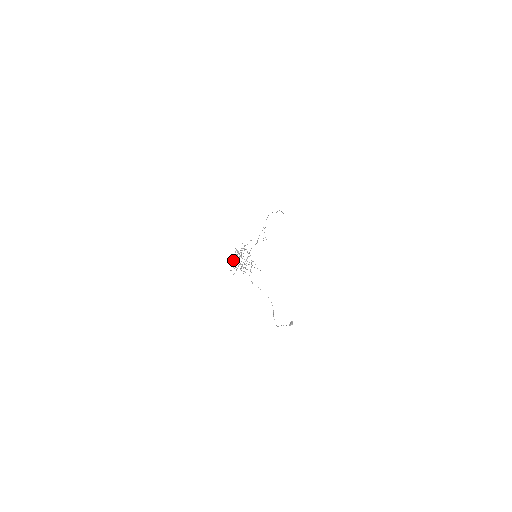
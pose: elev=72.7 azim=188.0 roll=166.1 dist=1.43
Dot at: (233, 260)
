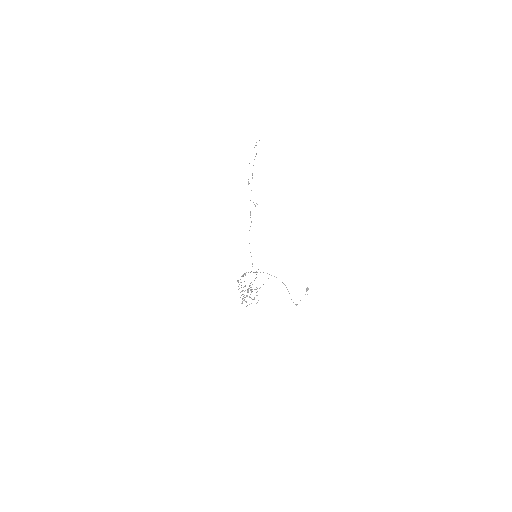
Dot at: occluded
